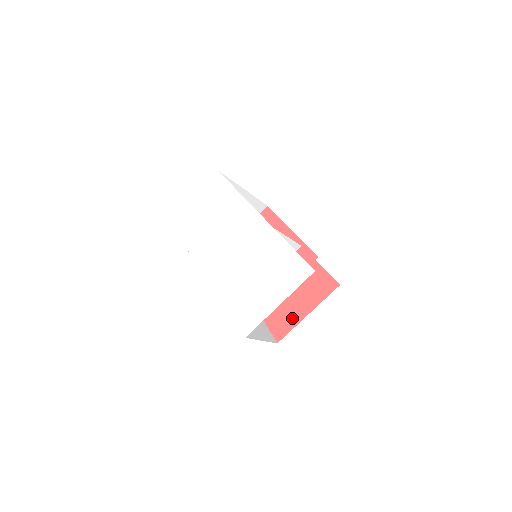
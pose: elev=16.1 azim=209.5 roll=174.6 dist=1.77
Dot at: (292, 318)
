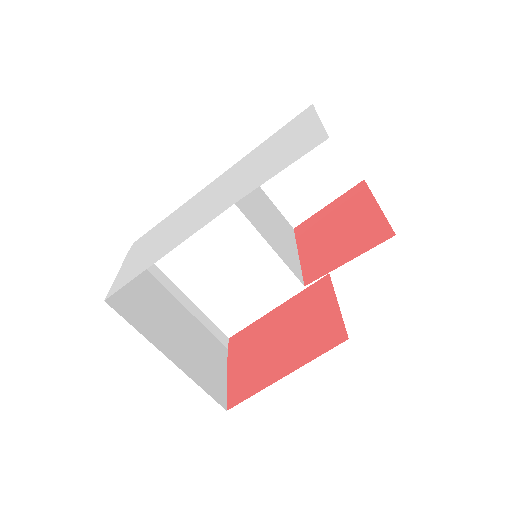
Dot at: (370, 221)
